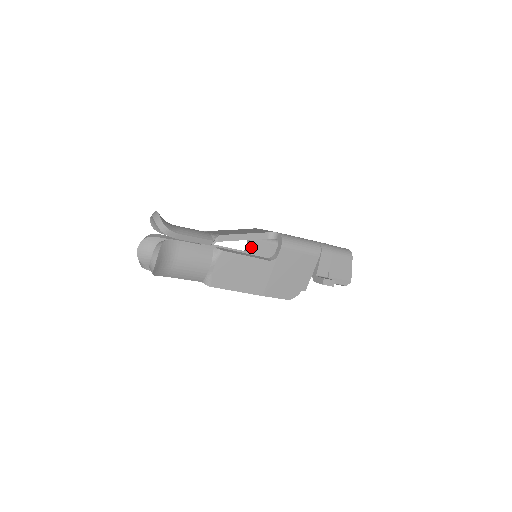
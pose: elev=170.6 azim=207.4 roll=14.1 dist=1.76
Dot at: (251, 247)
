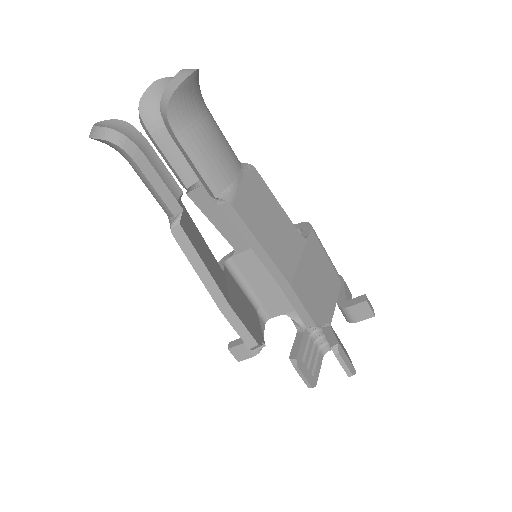
Dot at: (226, 273)
